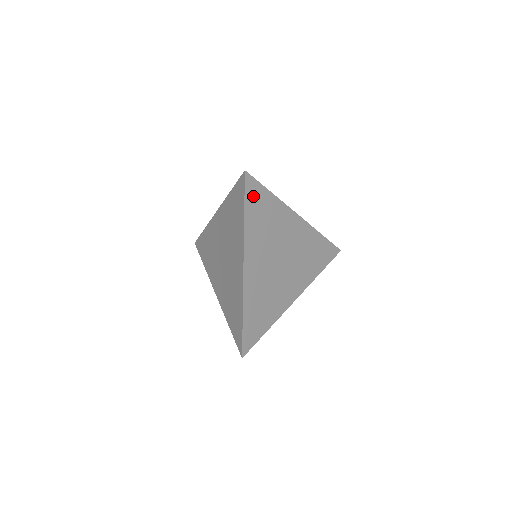
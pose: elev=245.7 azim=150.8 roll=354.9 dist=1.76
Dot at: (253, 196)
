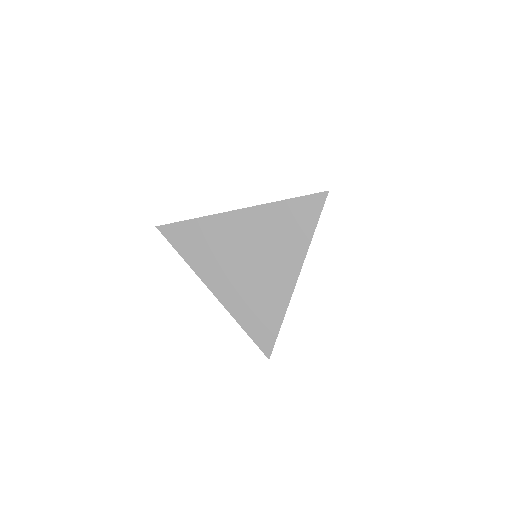
Dot at: occluded
